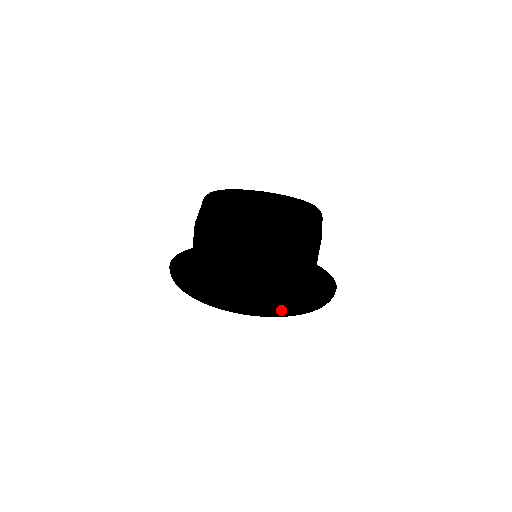
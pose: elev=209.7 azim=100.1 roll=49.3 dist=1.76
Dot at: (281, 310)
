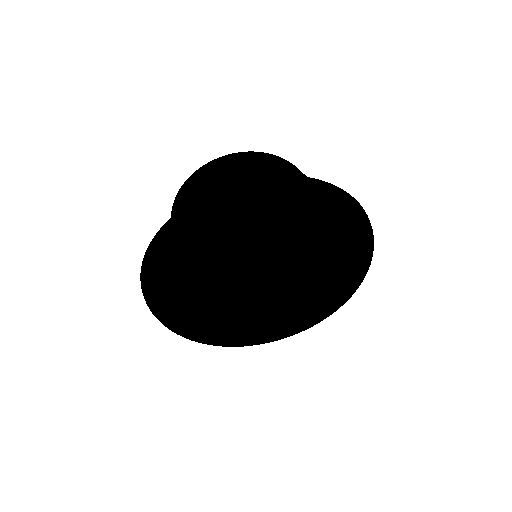
Dot at: (181, 210)
